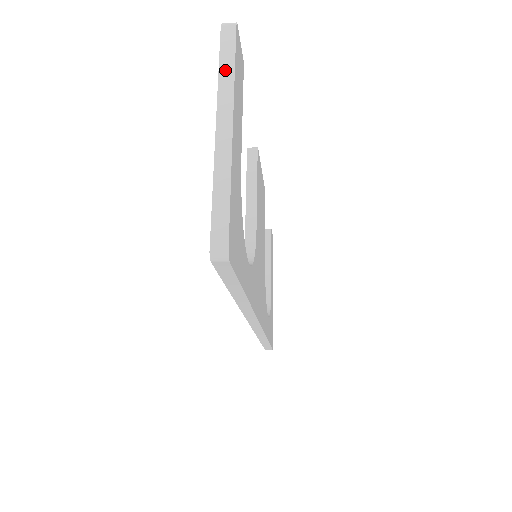
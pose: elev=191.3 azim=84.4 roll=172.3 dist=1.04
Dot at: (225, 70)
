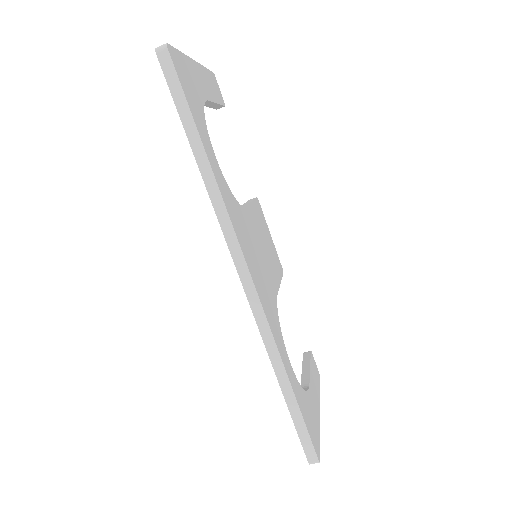
Dot at: occluded
